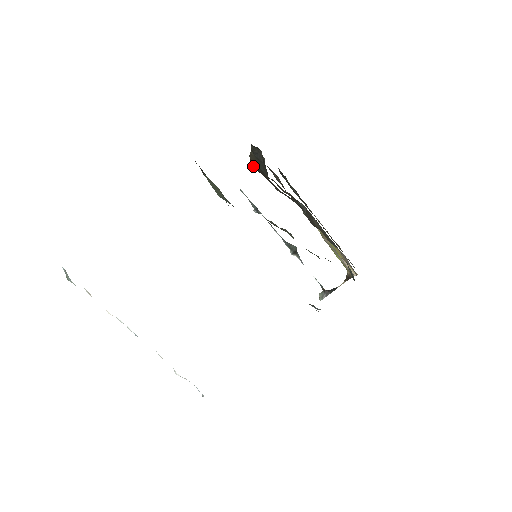
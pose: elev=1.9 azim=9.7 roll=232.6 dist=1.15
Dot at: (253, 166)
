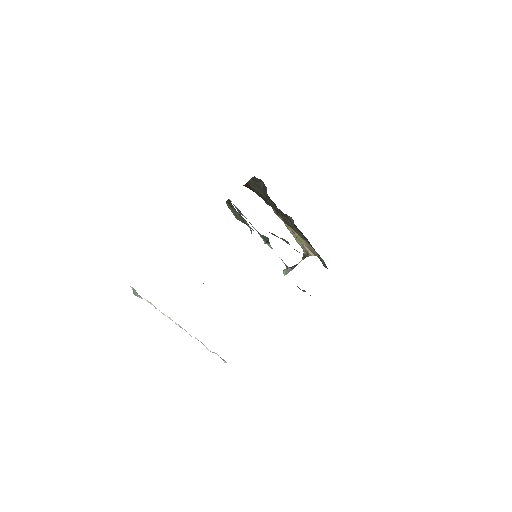
Dot at: (247, 186)
